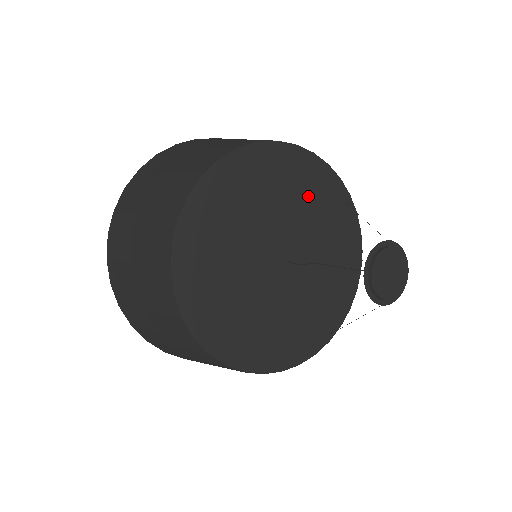
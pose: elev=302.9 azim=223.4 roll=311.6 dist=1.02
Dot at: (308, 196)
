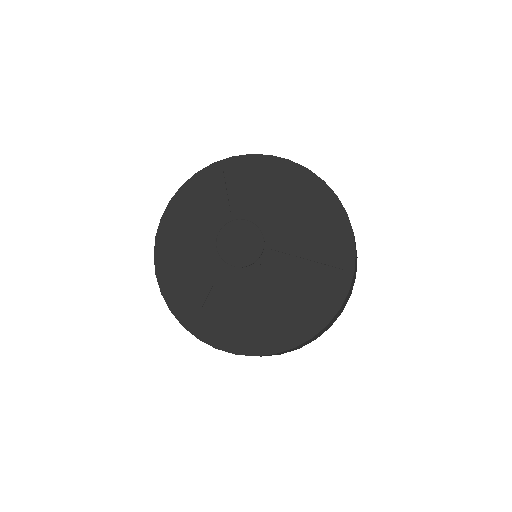
Dot at: (315, 236)
